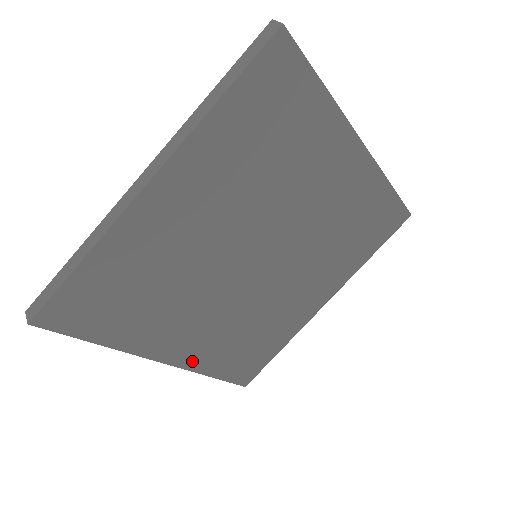
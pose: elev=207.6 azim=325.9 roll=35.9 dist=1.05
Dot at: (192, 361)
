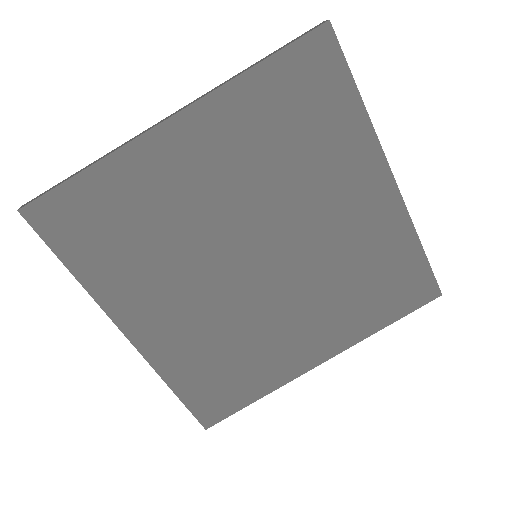
Dot at: (156, 353)
